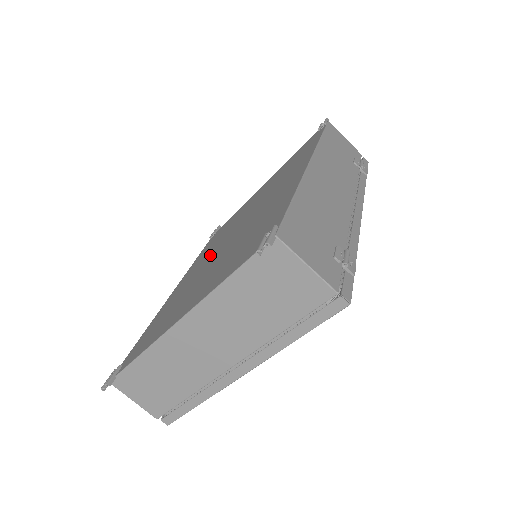
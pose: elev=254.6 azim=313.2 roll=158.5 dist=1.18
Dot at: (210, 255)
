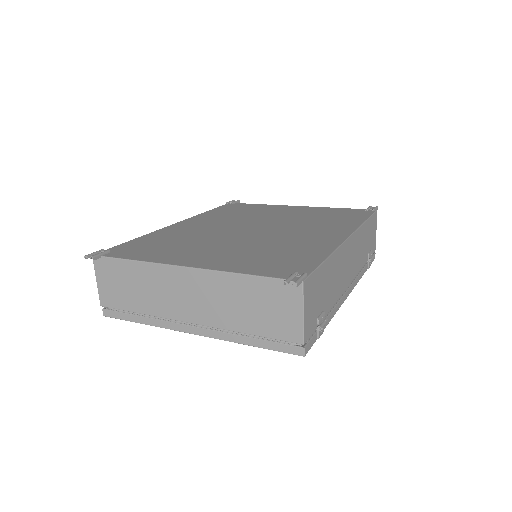
Dot at: (226, 226)
